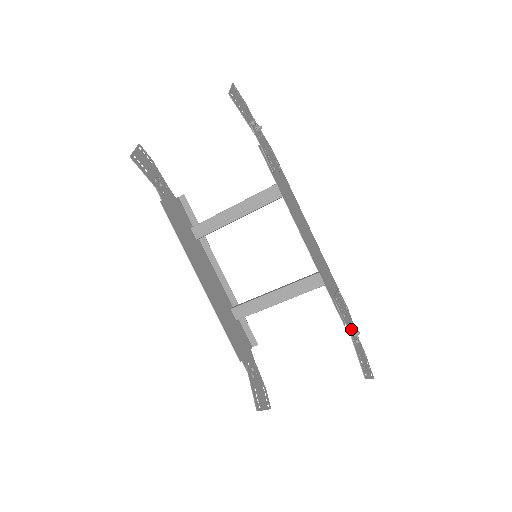
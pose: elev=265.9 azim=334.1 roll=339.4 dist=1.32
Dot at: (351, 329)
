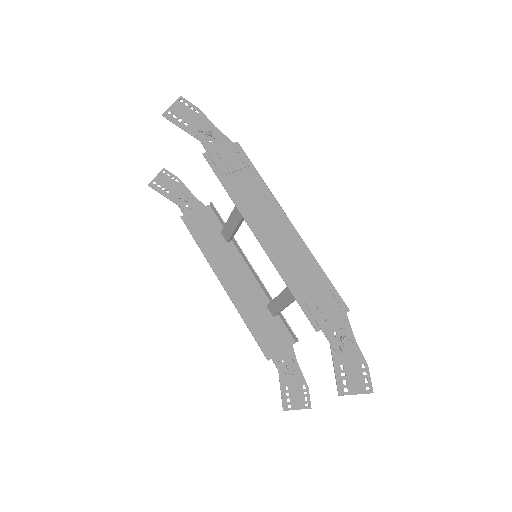
Dot at: (336, 334)
